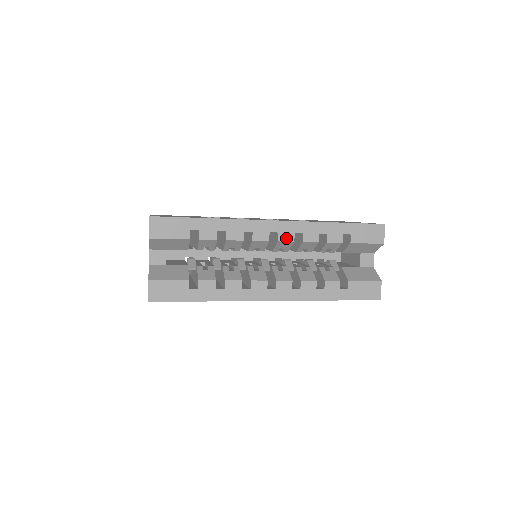
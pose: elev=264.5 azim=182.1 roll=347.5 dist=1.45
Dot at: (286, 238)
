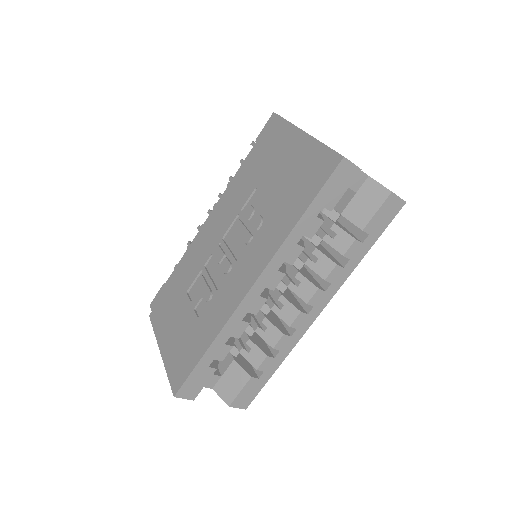
Dot at: (276, 281)
